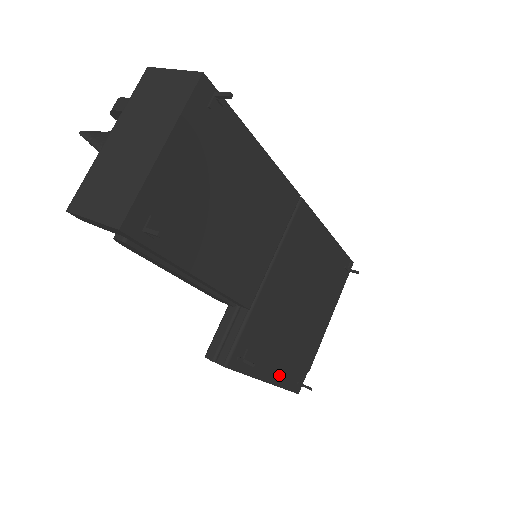
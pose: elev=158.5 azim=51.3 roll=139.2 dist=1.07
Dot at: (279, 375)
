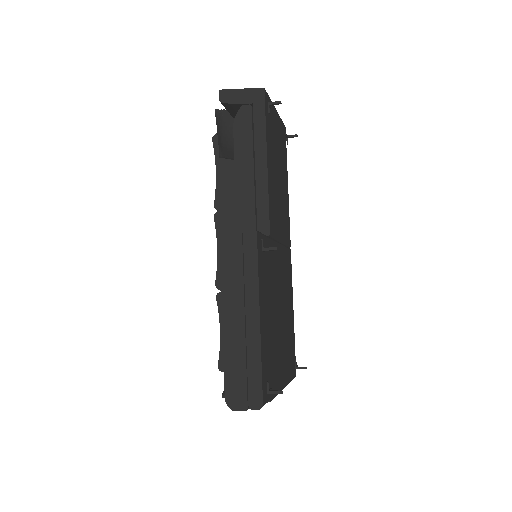
Dot at: (263, 334)
